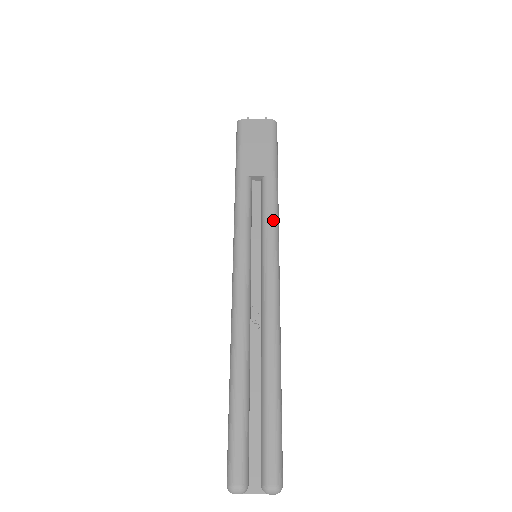
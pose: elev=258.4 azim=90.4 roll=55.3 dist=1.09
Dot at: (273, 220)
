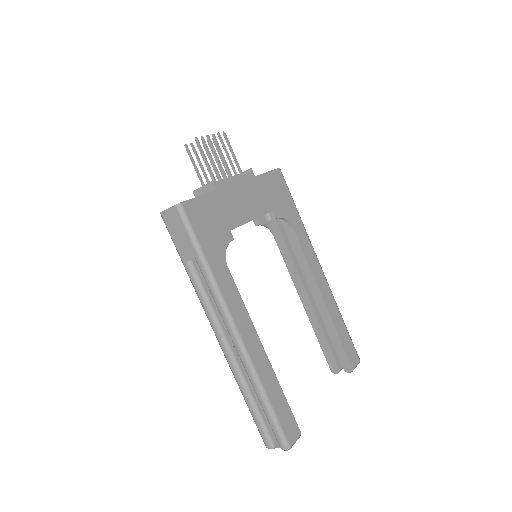
Dot at: (215, 293)
